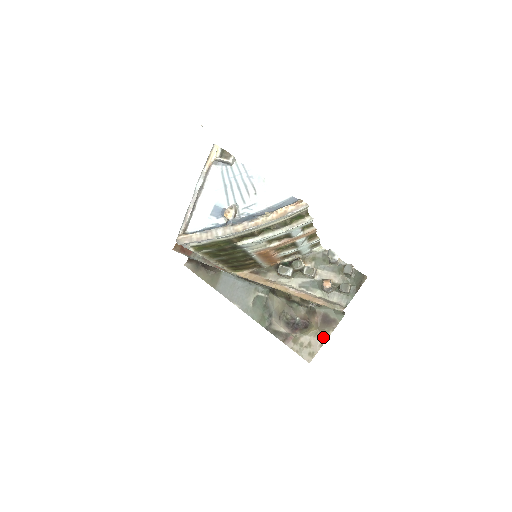
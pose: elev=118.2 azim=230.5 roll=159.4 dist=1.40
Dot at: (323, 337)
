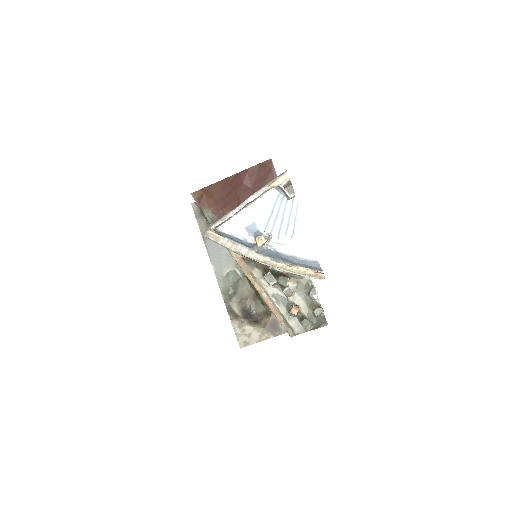
Dot at: (263, 336)
